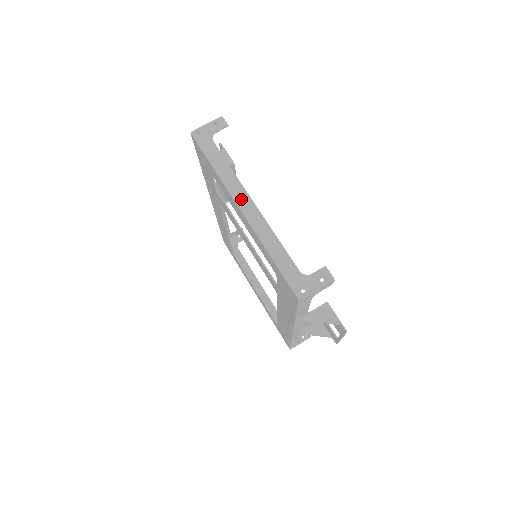
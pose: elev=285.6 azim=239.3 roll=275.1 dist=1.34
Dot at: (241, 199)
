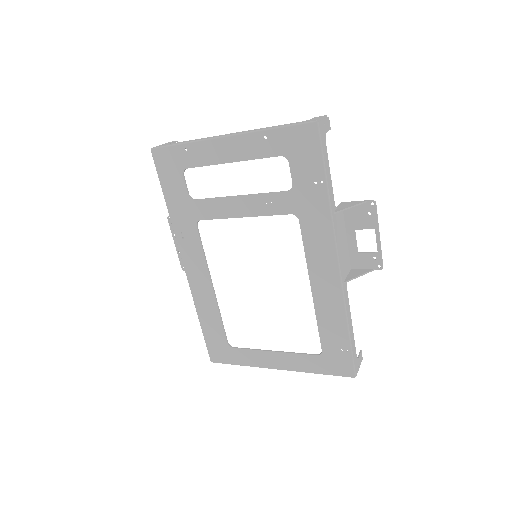
Dot at: (221, 136)
